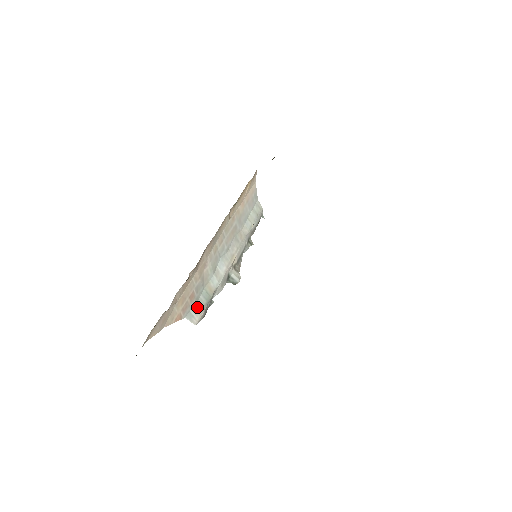
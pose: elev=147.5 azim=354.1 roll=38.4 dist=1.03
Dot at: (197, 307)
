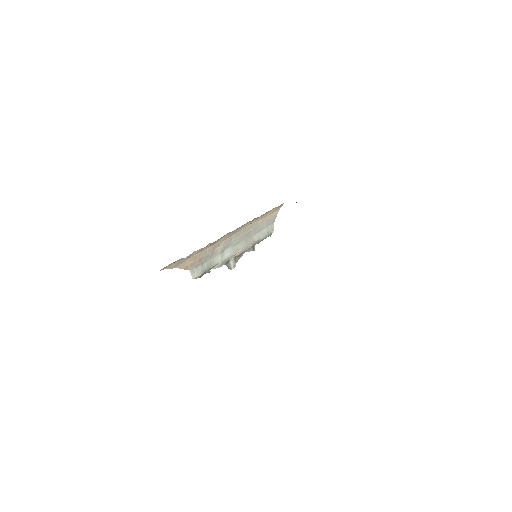
Dot at: (200, 268)
